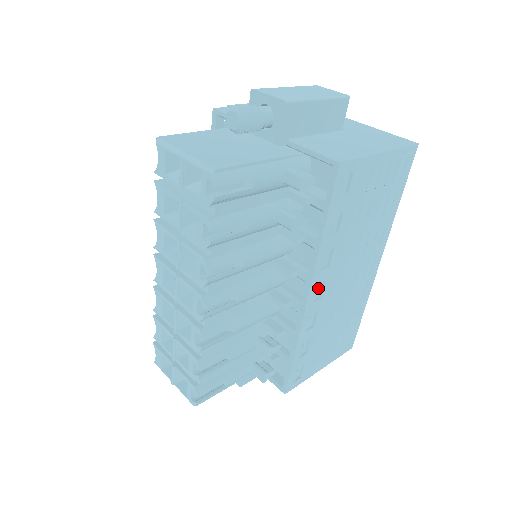
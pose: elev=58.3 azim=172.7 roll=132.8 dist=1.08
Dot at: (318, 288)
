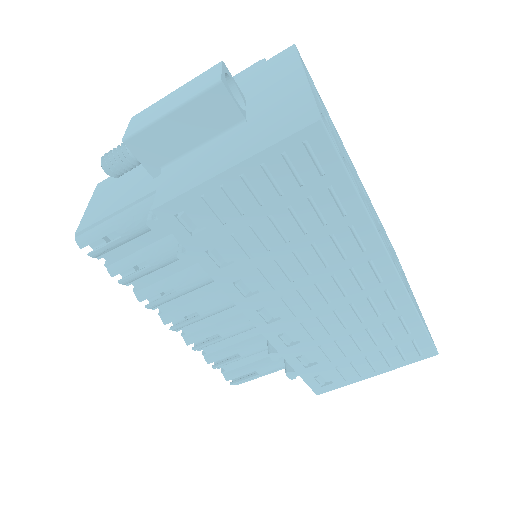
Dot at: (269, 310)
